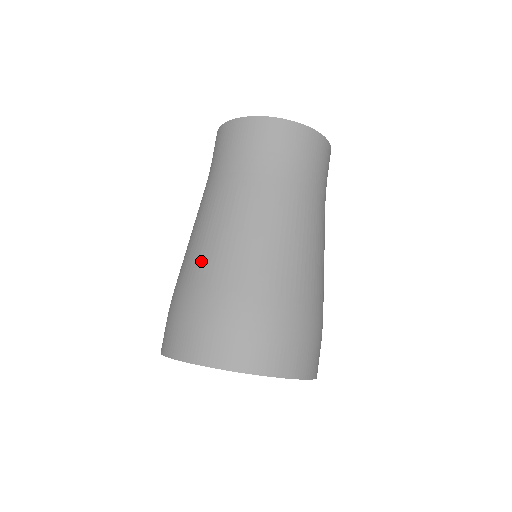
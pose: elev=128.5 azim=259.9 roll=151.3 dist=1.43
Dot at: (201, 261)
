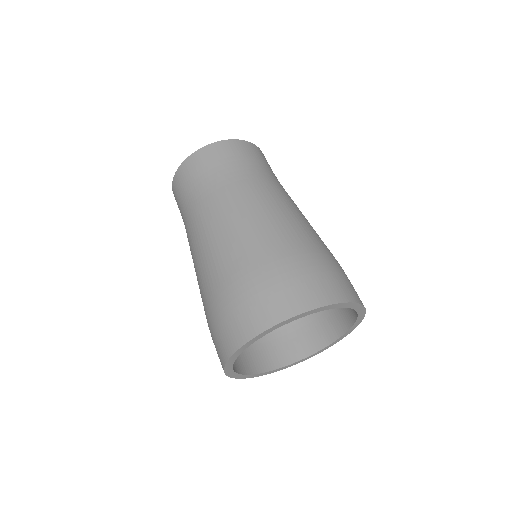
Dot at: (236, 248)
